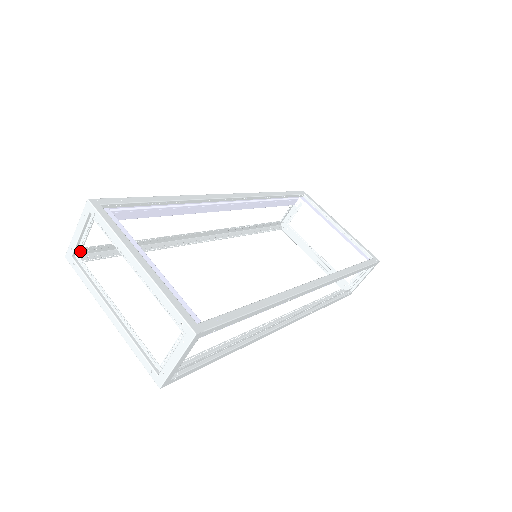
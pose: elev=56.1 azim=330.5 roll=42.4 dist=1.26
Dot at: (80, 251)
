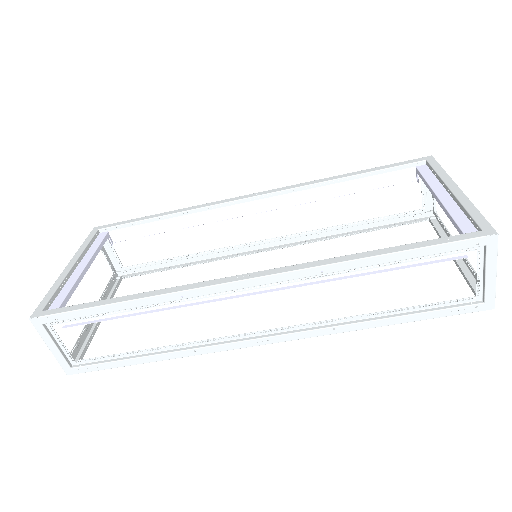
Dot at: (111, 269)
